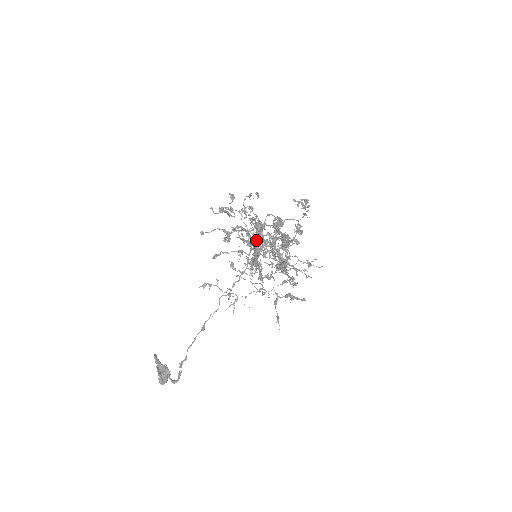
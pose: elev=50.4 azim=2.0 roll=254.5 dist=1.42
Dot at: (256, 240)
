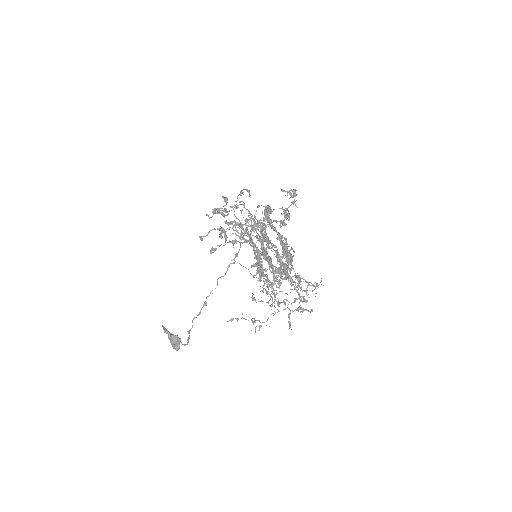
Dot at: occluded
